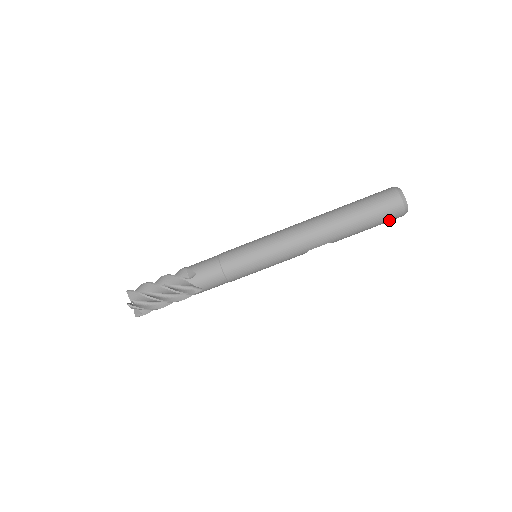
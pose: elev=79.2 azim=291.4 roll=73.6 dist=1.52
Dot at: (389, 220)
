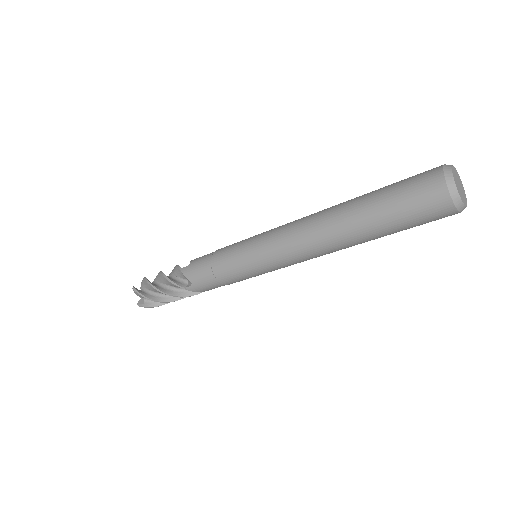
Dot at: occluded
